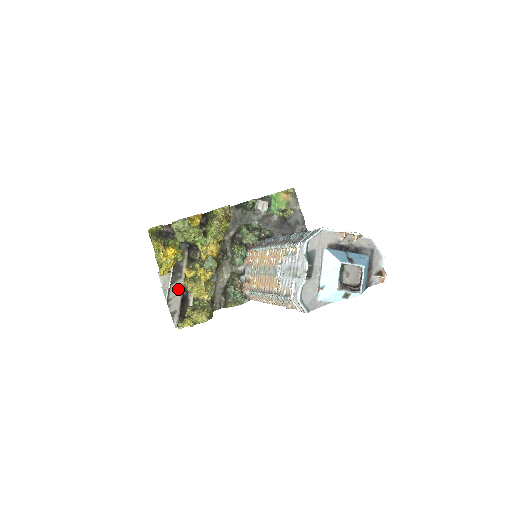
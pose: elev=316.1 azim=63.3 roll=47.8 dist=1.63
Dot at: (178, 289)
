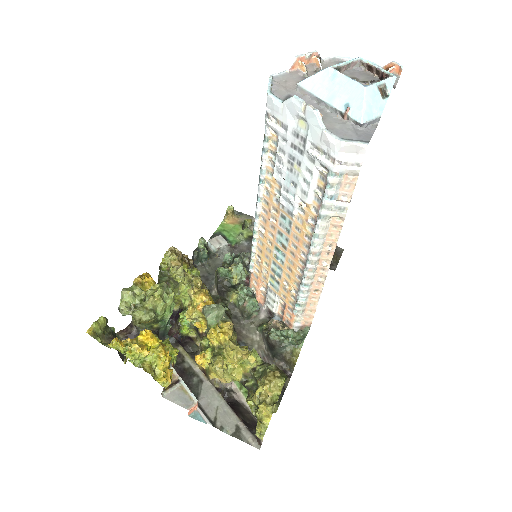
Dot at: (212, 397)
